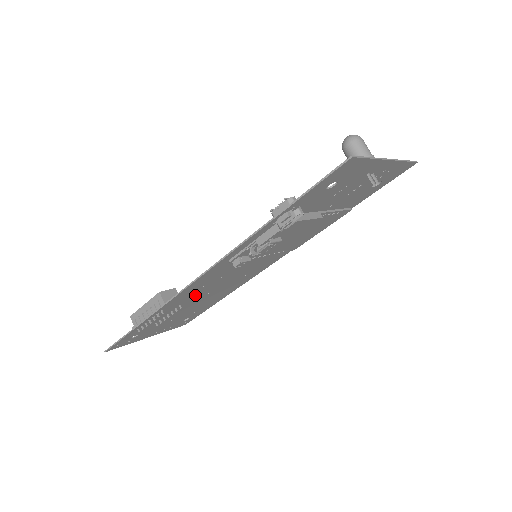
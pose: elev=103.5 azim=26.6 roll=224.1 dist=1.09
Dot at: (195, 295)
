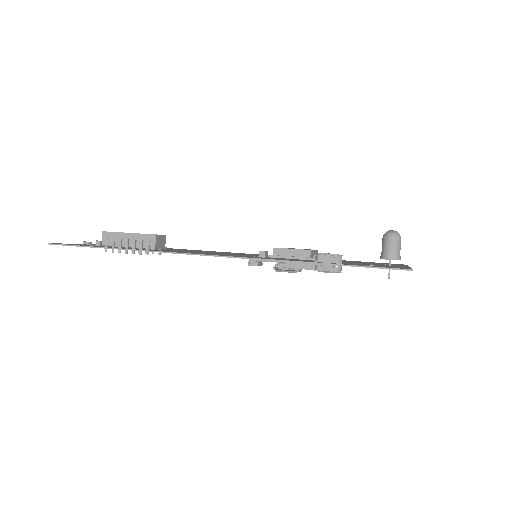
Dot at: occluded
